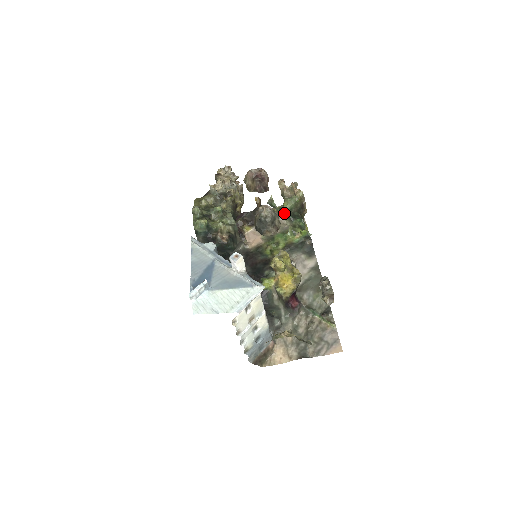
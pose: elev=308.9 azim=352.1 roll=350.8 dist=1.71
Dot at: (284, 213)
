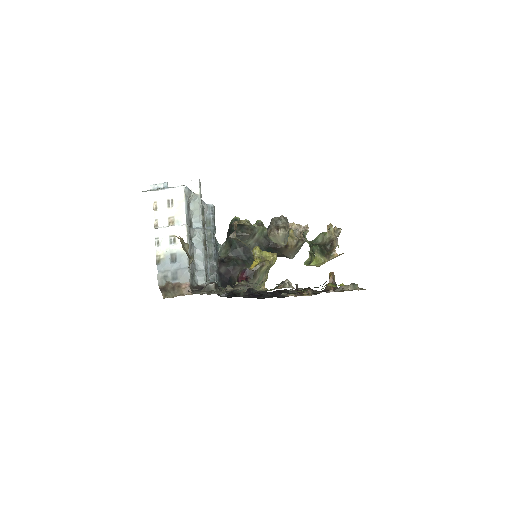
Dot at: (309, 242)
